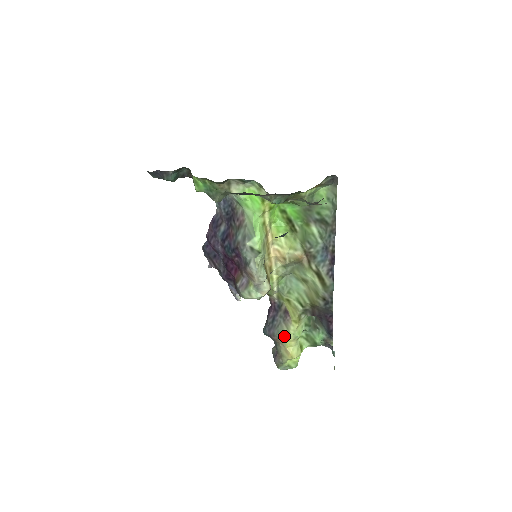
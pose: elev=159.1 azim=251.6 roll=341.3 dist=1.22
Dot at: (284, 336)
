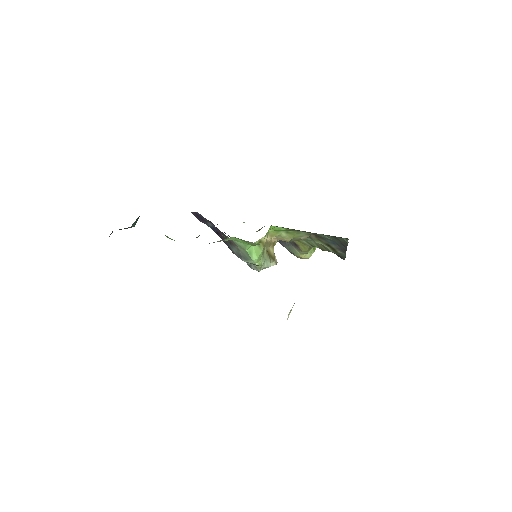
Dot at: (296, 253)
